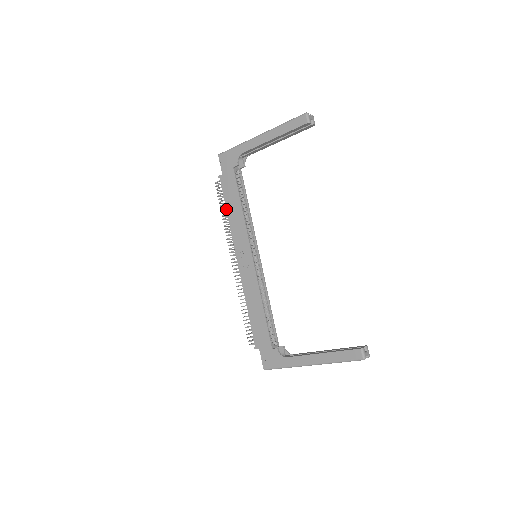
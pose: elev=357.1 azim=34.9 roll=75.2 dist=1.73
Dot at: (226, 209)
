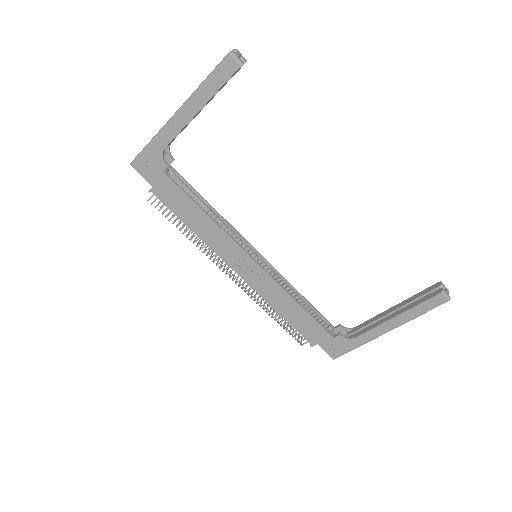
Dot at: (185, 225)
